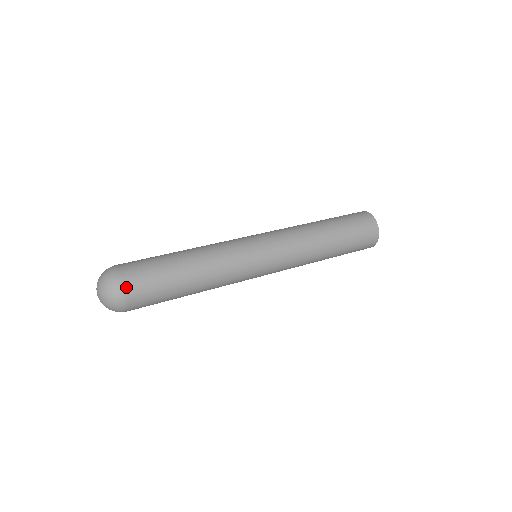
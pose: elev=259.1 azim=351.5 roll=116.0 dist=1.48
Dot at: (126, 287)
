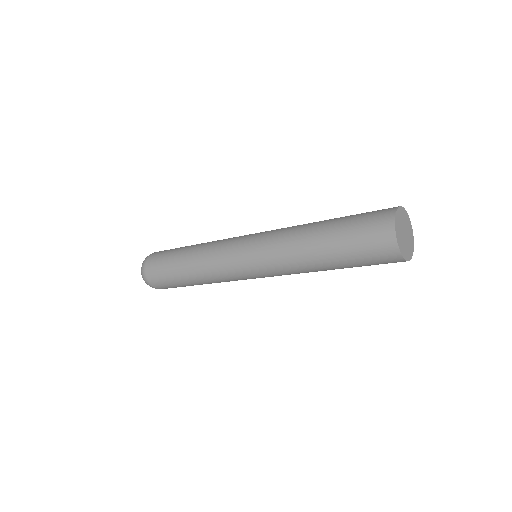
Dot at: (152, 255)
